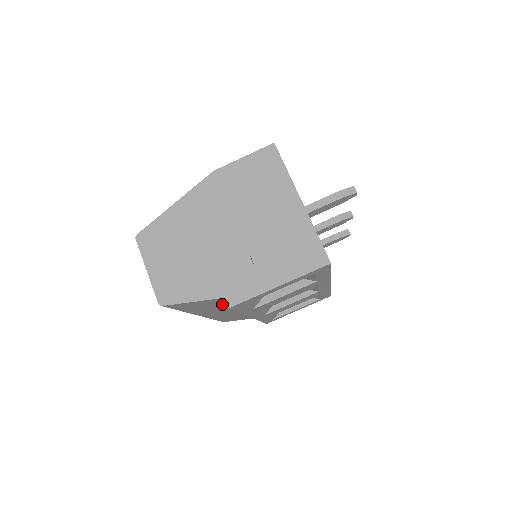
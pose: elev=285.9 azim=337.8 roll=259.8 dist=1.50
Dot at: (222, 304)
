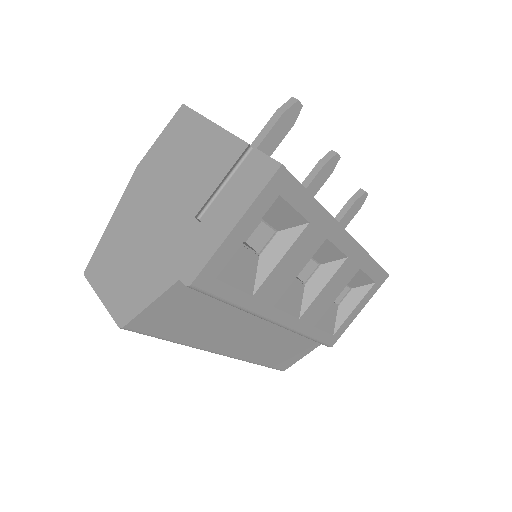
Dot at: (208, 304)
